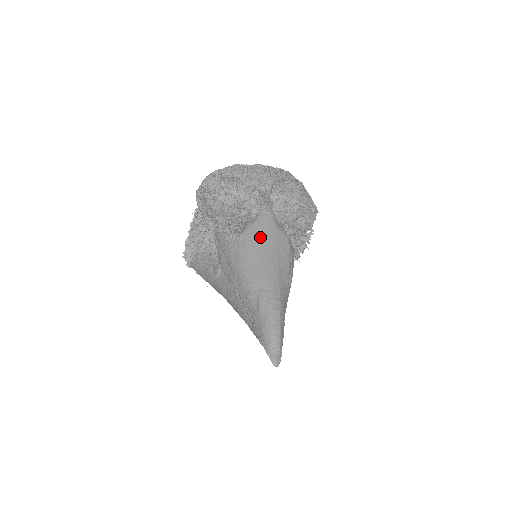
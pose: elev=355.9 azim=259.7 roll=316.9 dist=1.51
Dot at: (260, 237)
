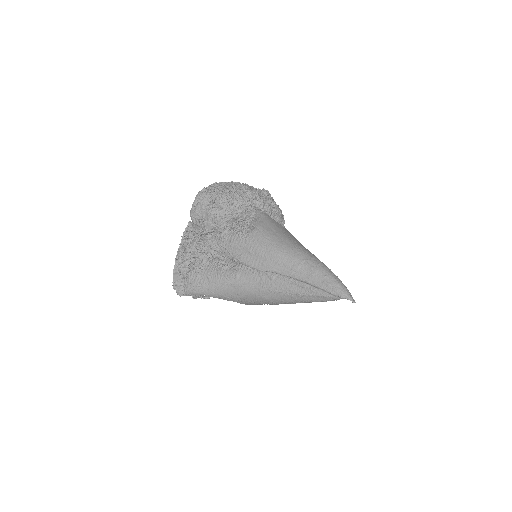
Dot at: (272, 227)
